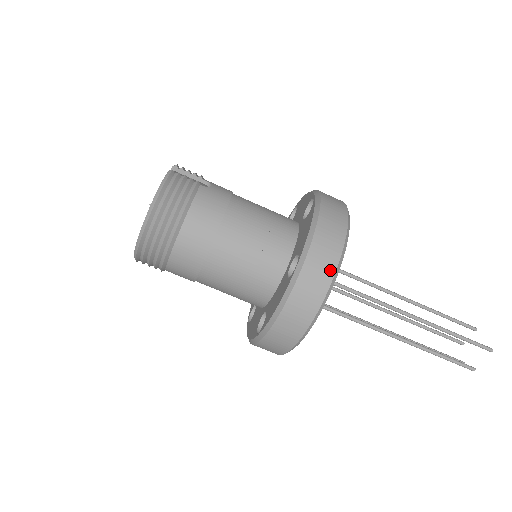
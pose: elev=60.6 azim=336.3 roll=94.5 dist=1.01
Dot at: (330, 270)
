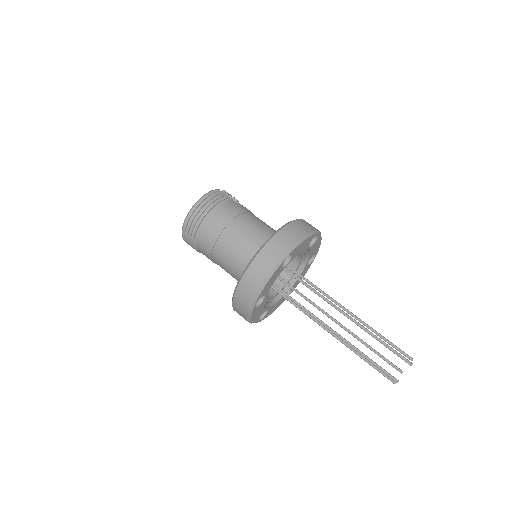
Dot at: (286, 248)
